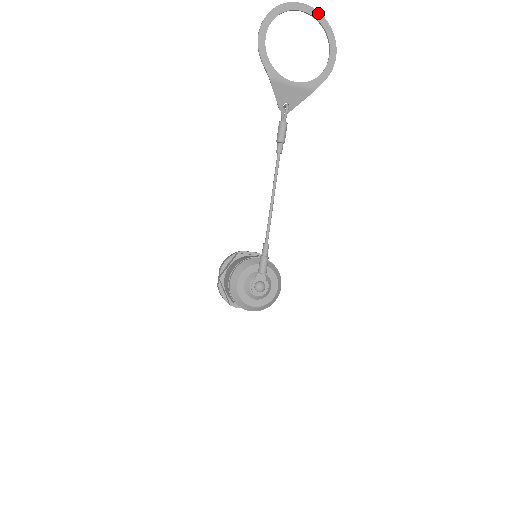
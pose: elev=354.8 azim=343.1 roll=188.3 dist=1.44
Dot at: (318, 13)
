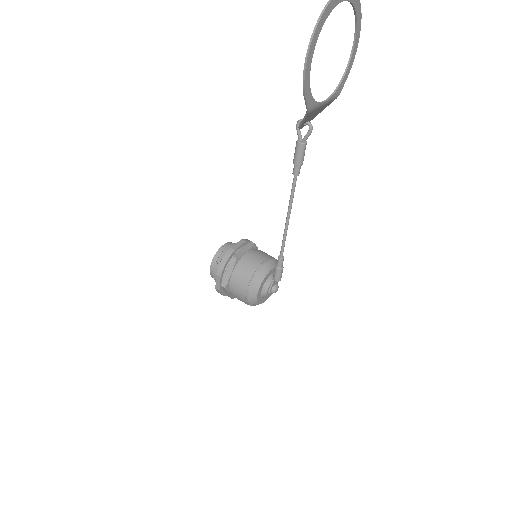
Dot at: out of frame
